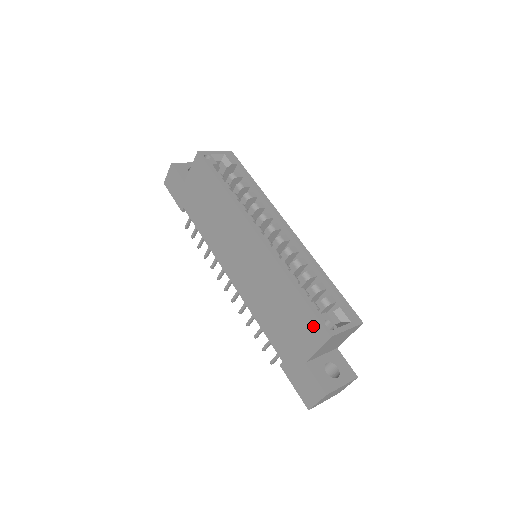
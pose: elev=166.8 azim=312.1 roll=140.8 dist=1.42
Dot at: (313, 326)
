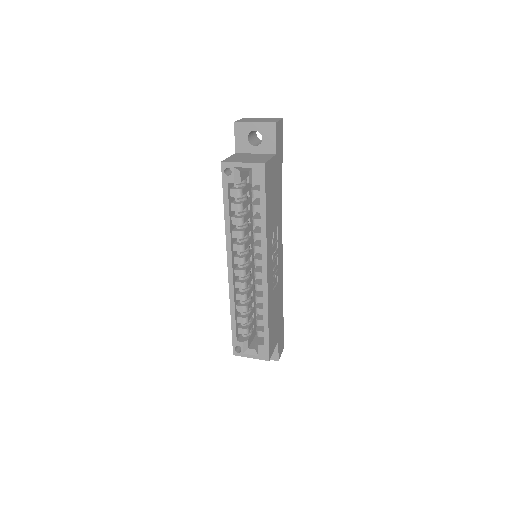
Dot at: occluded
